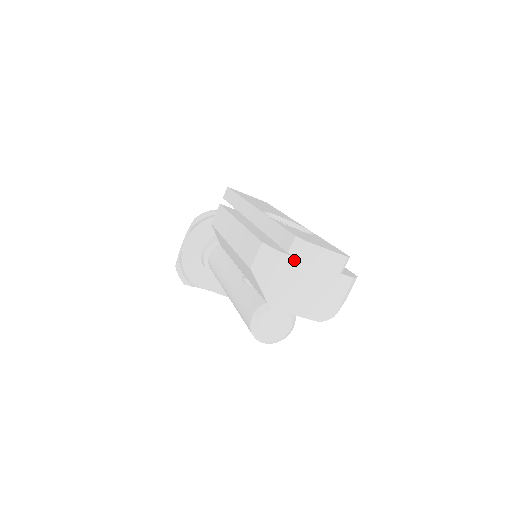
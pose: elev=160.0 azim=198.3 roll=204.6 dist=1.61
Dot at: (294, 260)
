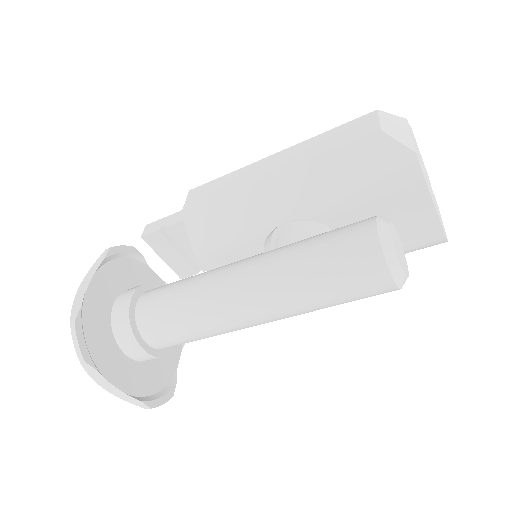
Dot at: (413, 137)
